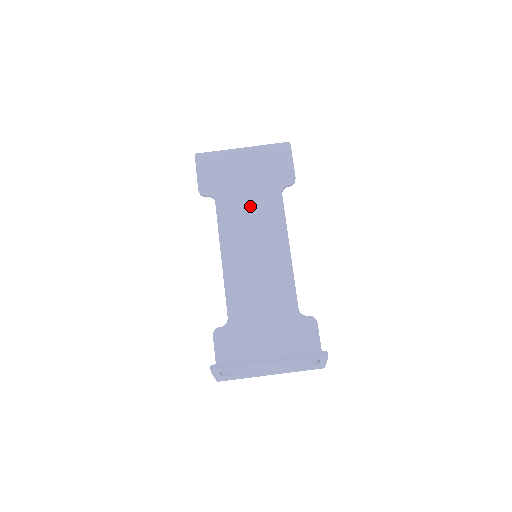
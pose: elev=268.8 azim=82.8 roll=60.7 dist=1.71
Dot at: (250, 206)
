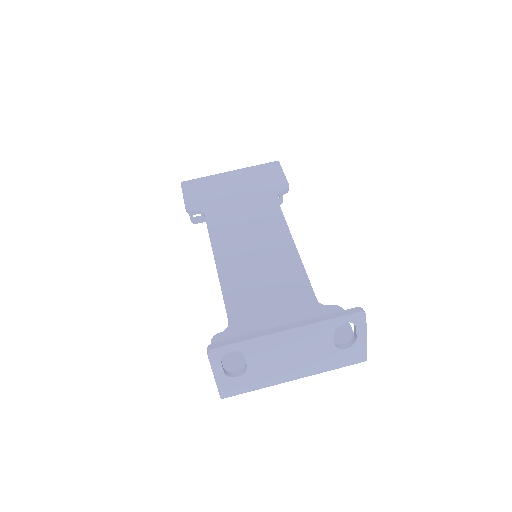
Dot at: (243, 213)
